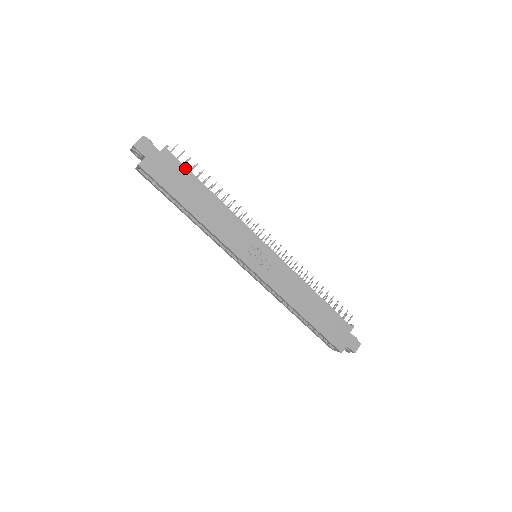
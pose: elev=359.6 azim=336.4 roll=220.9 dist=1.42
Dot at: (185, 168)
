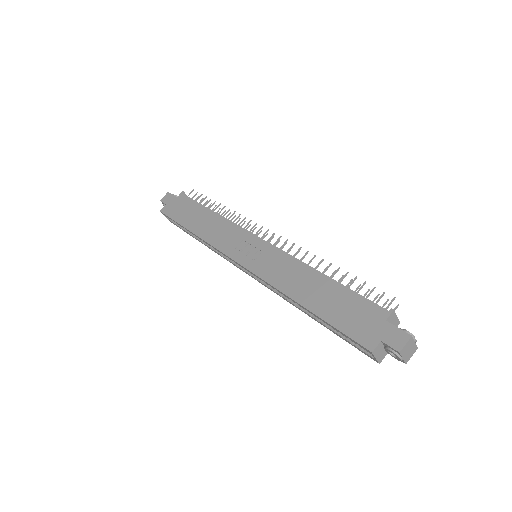
Dot at: (193, 201)
